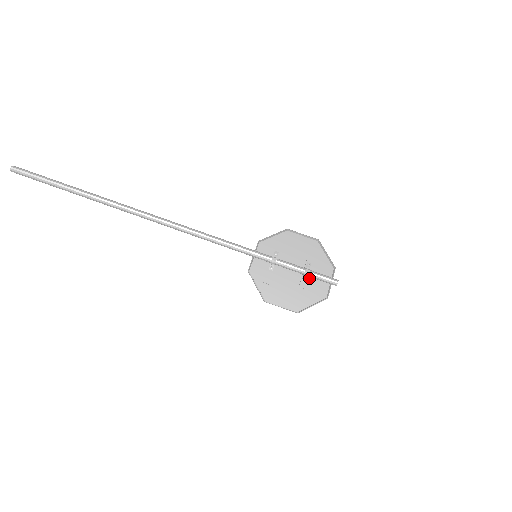
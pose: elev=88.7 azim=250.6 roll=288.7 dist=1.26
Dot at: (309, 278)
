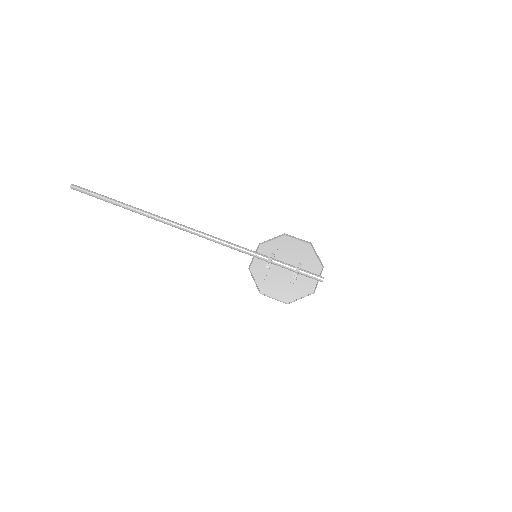
Dot at: (300, 275)
